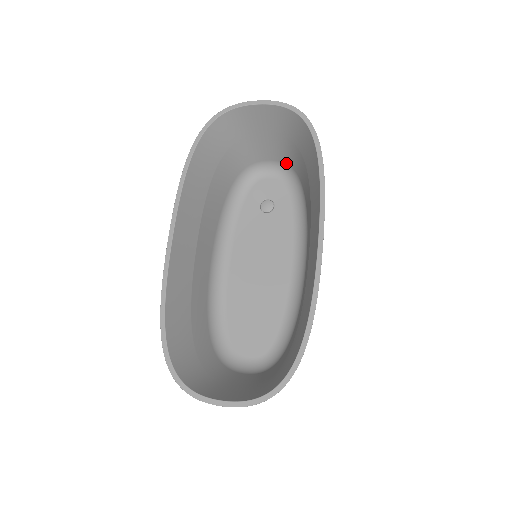
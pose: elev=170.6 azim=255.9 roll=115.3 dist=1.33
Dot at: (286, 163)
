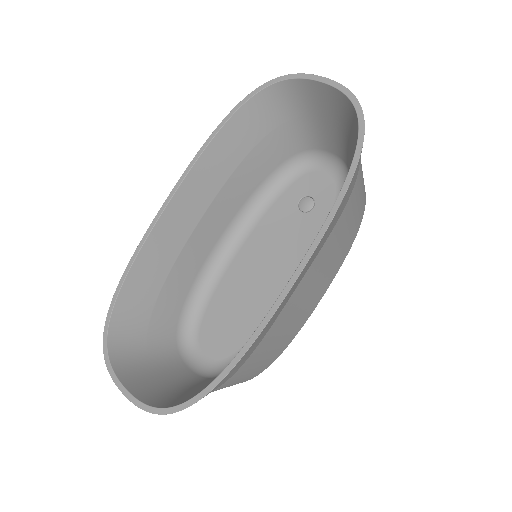
Dot at: (346, 163)
